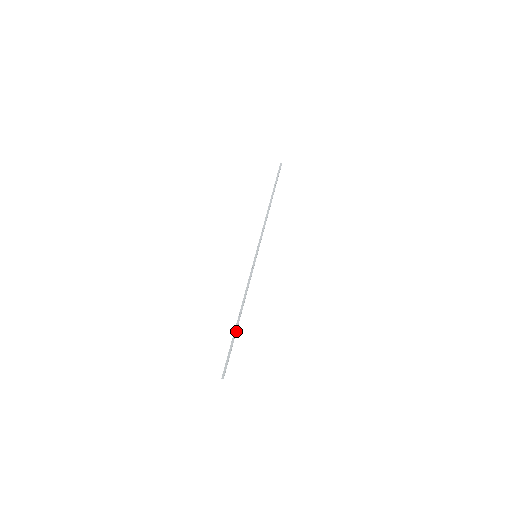
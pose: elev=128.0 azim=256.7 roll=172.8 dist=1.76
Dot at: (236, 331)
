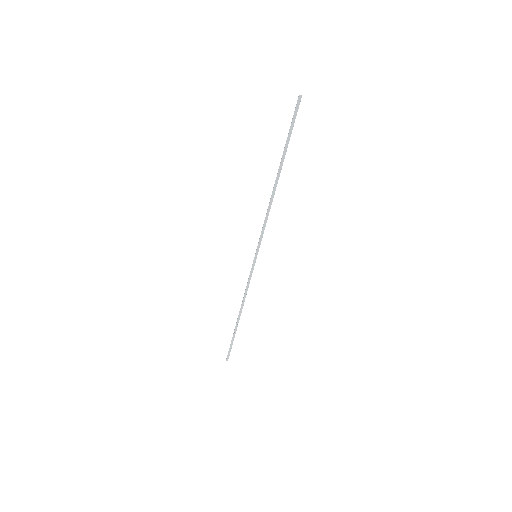
Dot at: occluded
